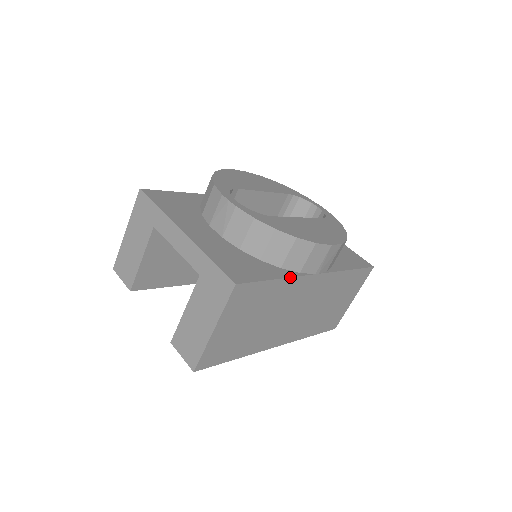
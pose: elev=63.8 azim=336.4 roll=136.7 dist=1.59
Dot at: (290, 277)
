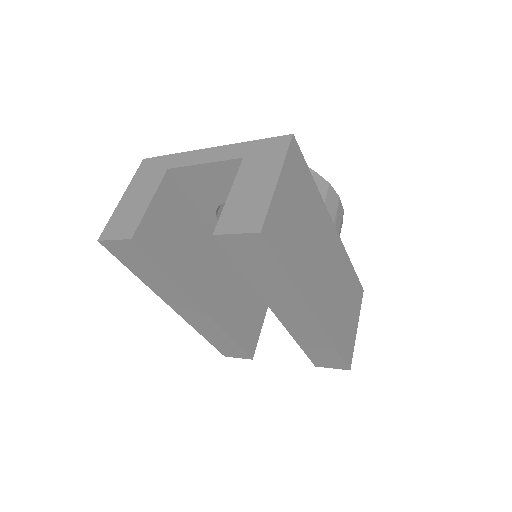
Dot at: (320, 195)
